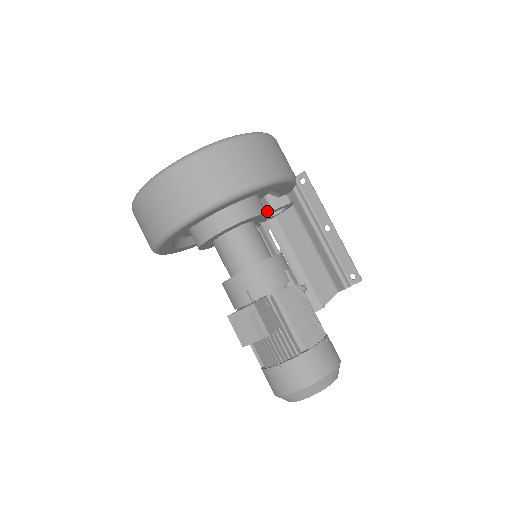
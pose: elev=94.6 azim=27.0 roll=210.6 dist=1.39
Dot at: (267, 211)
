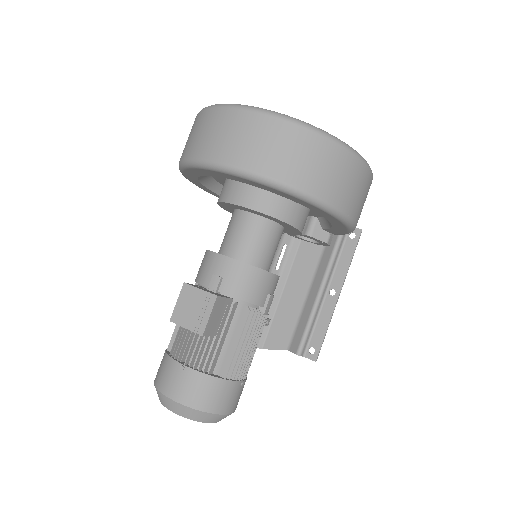
Dot at: occluded
